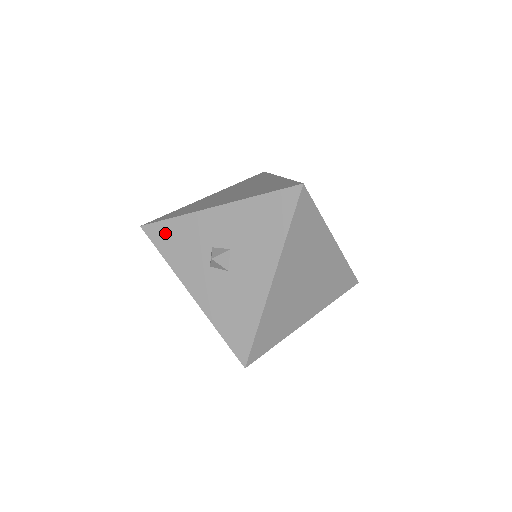
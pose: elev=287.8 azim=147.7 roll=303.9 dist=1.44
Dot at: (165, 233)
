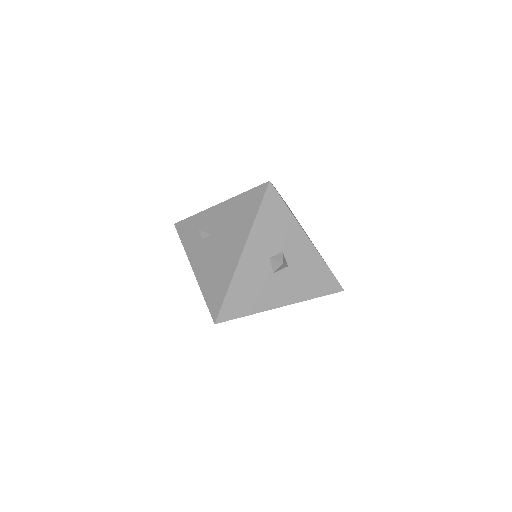
Dot at: (275, 207)
